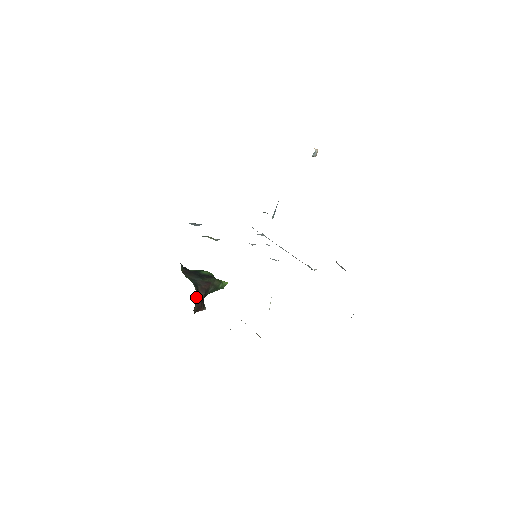
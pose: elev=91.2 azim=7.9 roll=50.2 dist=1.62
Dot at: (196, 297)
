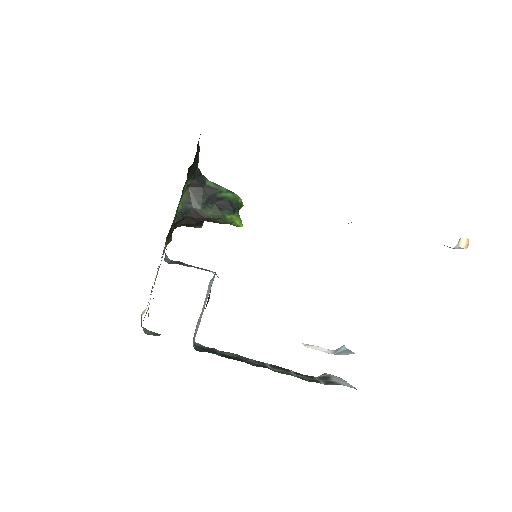
Dot at: (180, 222)
